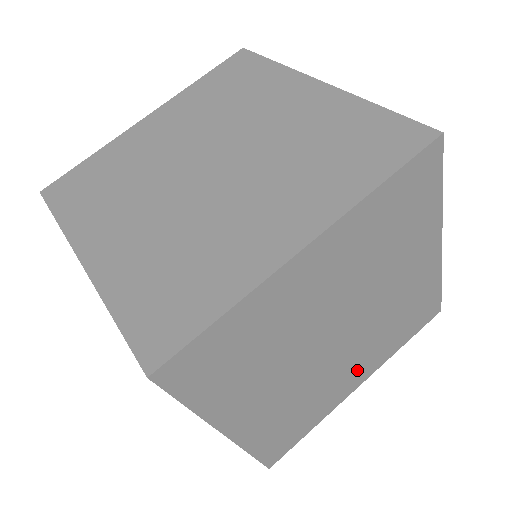
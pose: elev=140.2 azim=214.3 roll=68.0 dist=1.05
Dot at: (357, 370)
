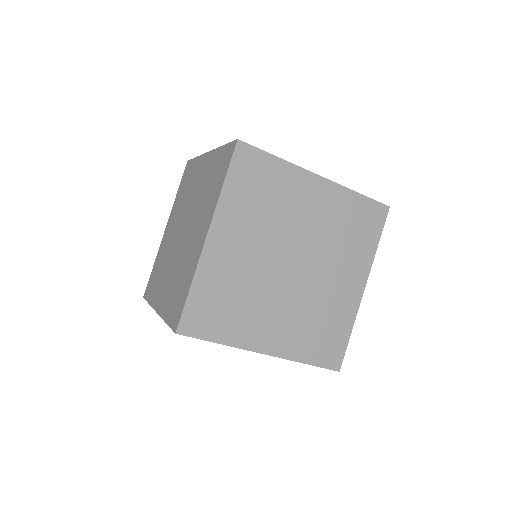
Dot at: occluded
